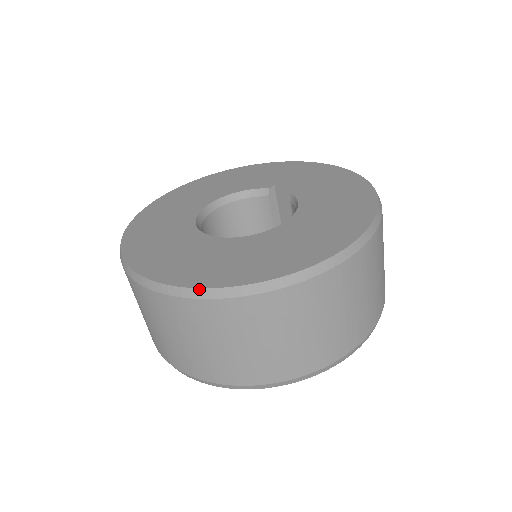
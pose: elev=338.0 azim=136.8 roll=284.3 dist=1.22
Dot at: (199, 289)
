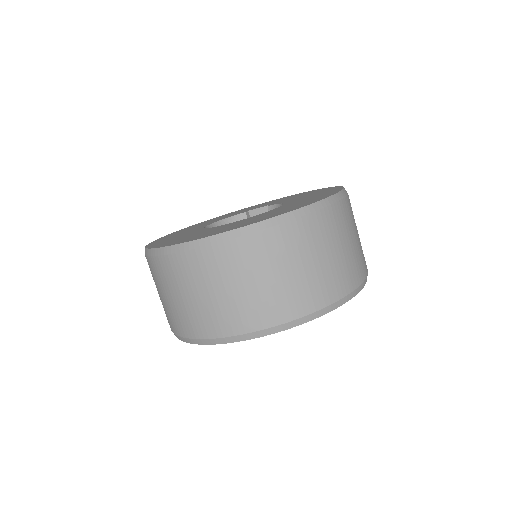
Dot at: (262, 222)
